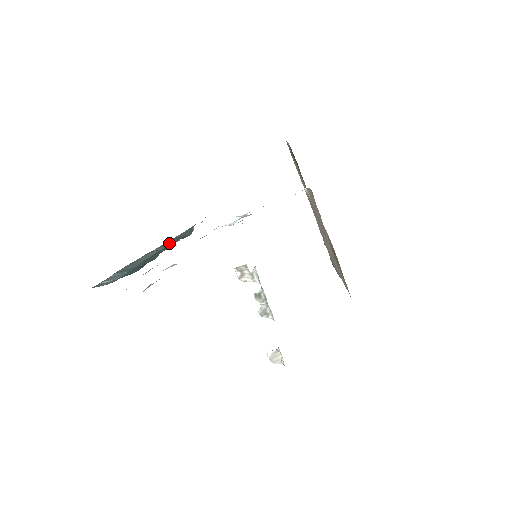
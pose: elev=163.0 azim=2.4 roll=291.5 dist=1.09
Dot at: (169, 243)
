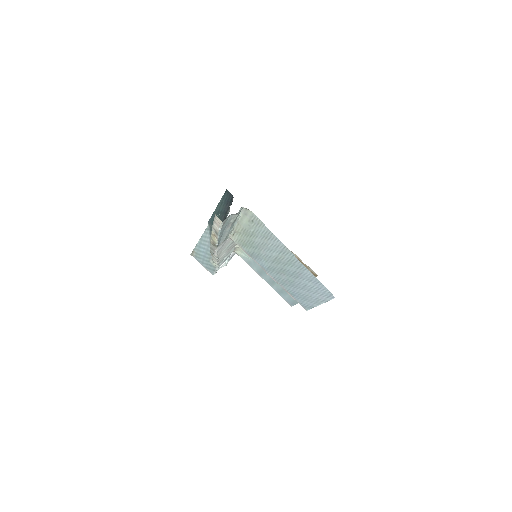
Dot at: occluded
